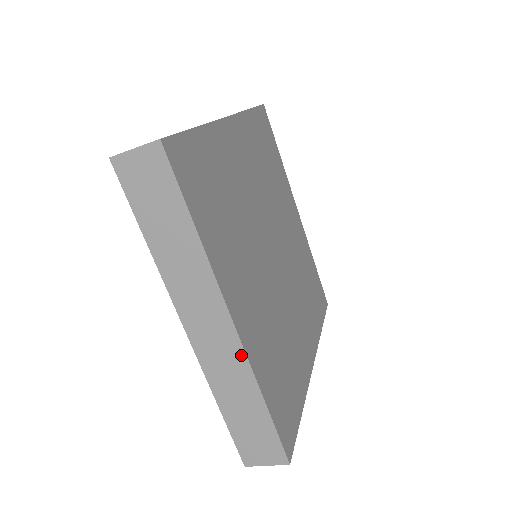
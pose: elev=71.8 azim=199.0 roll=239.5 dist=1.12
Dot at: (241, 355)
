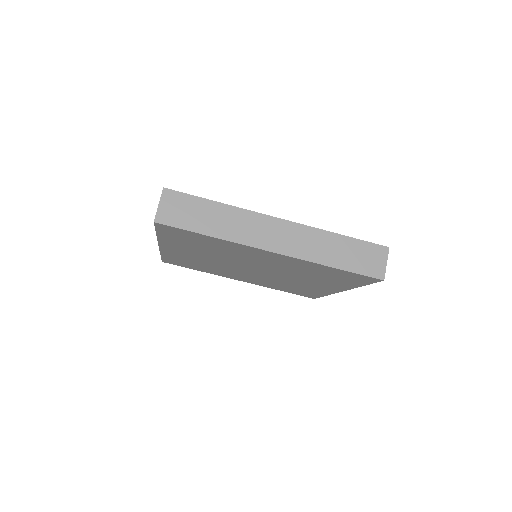
Dot at: (303, 228)
